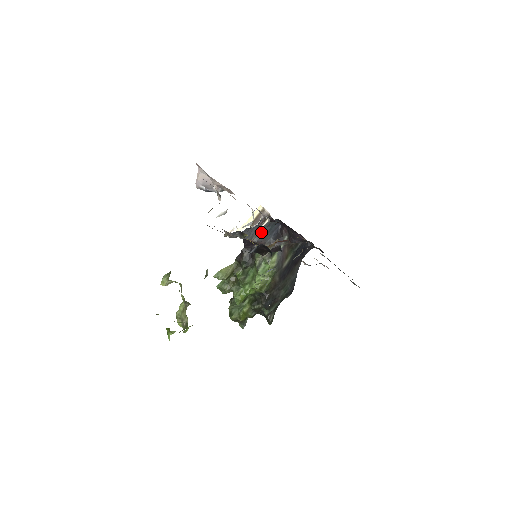
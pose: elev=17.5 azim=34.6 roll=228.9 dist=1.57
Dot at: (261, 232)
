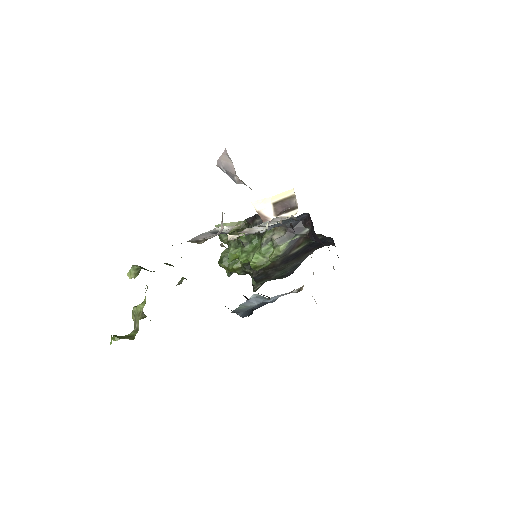
Dot at: (278, 223)
